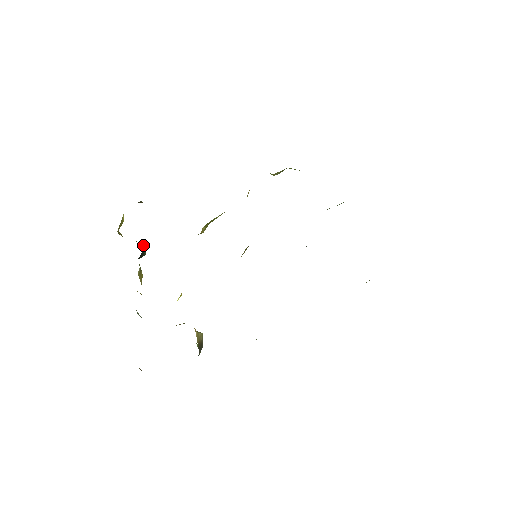
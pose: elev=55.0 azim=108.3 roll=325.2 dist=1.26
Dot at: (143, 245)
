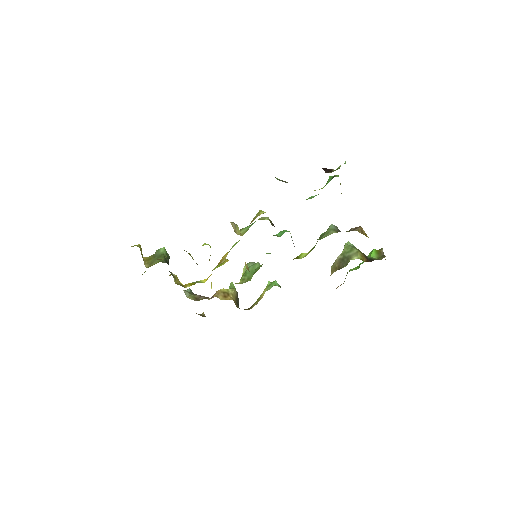
Dot at: (165, 256)
